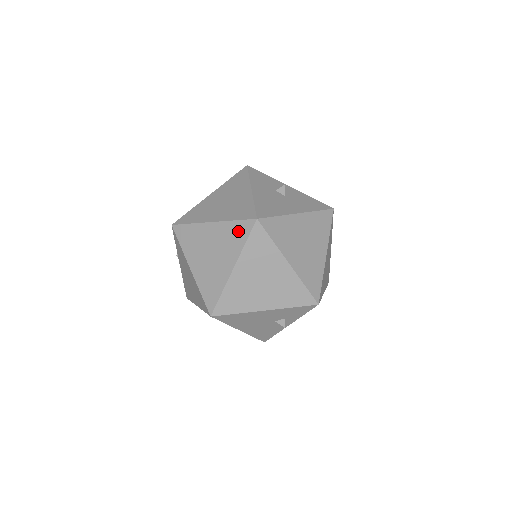
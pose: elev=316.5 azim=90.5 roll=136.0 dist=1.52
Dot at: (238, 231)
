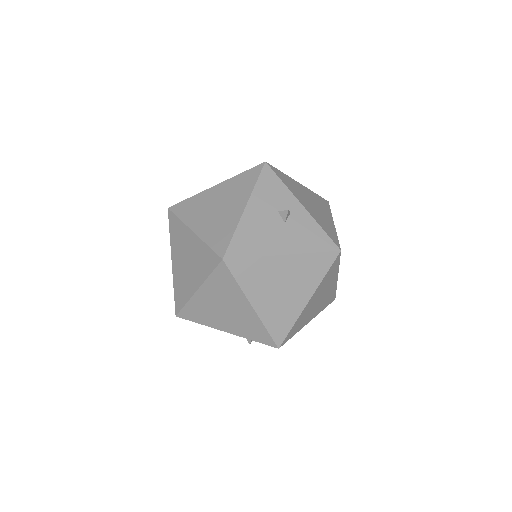
Dot at: (207, 258)
